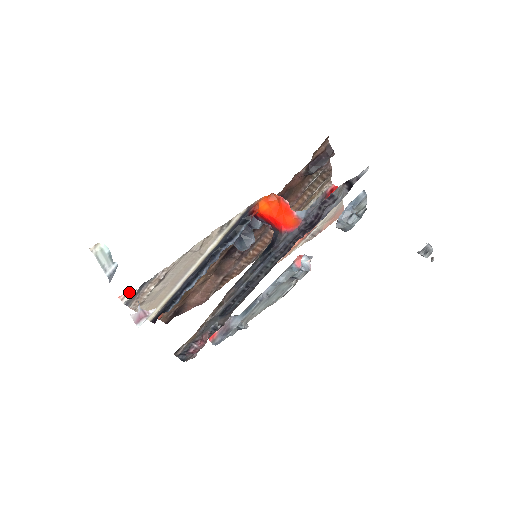
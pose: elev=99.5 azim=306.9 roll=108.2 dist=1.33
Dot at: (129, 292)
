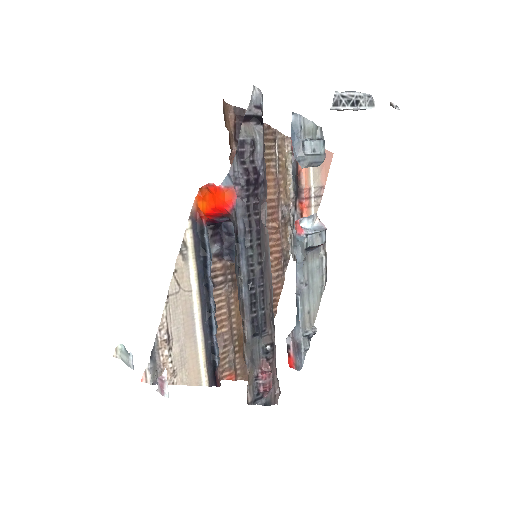
Dot at: (145, 370)
